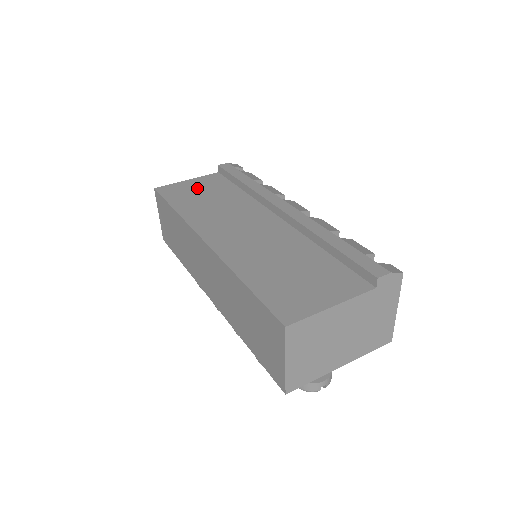
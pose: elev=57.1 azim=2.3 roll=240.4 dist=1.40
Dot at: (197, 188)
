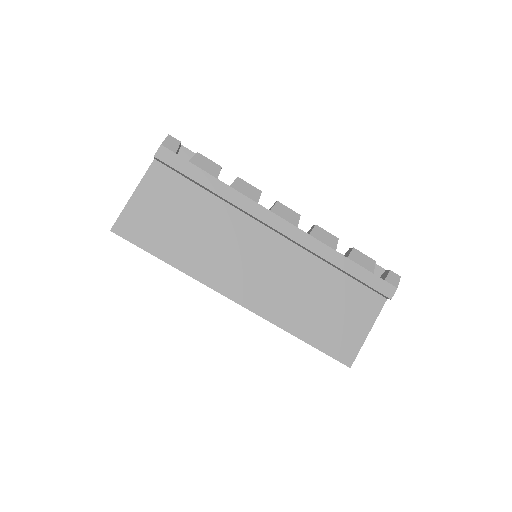
Dot at: (159, 210)
